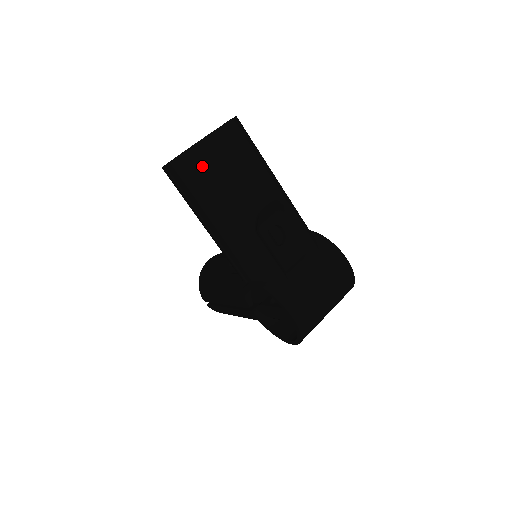
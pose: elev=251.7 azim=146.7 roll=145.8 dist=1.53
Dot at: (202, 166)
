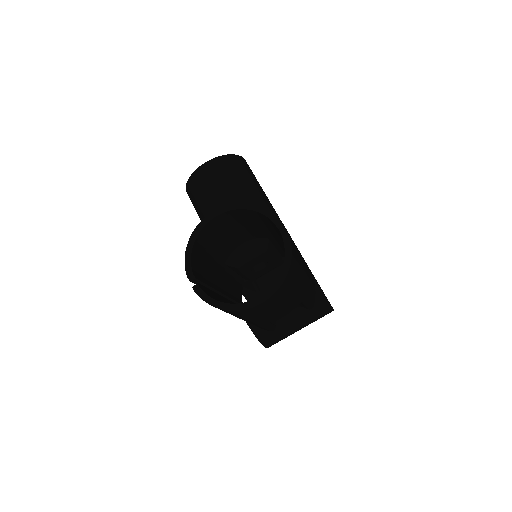
Dot at: (233, 313)
